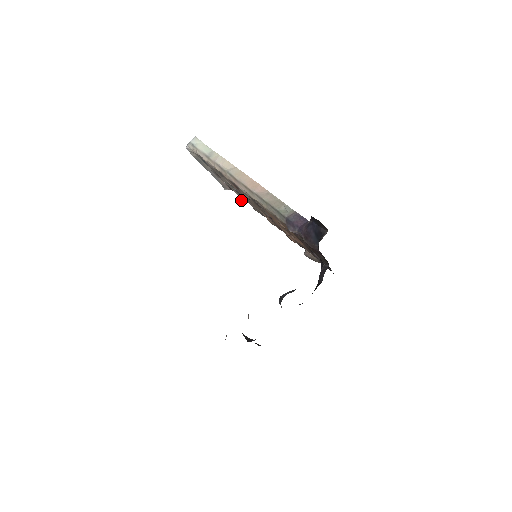
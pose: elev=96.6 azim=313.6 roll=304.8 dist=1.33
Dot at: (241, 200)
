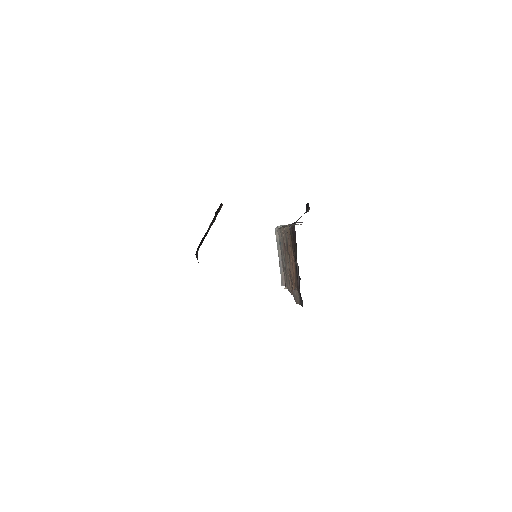
Dot at: (285, 287)
